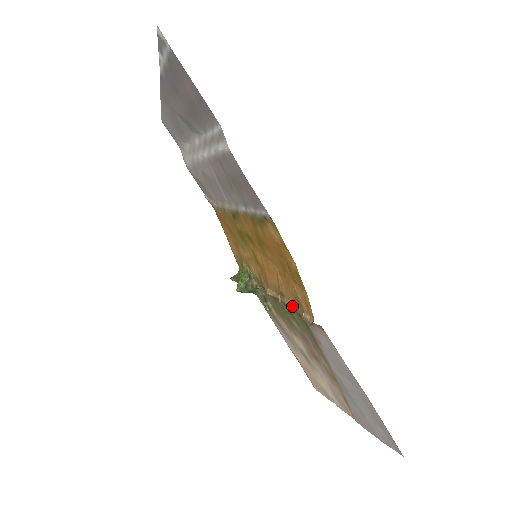
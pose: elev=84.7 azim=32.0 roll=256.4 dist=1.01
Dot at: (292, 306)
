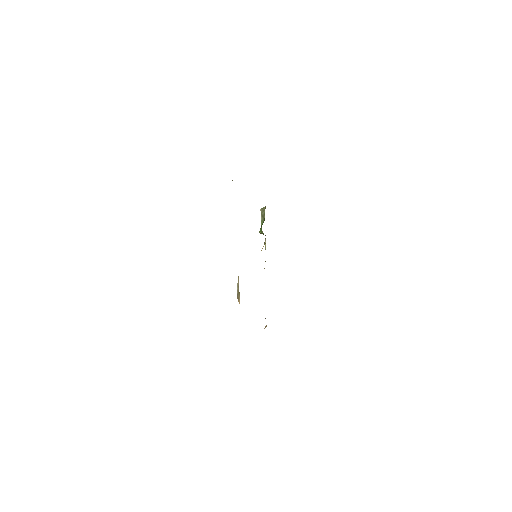
Dot at: occluded
